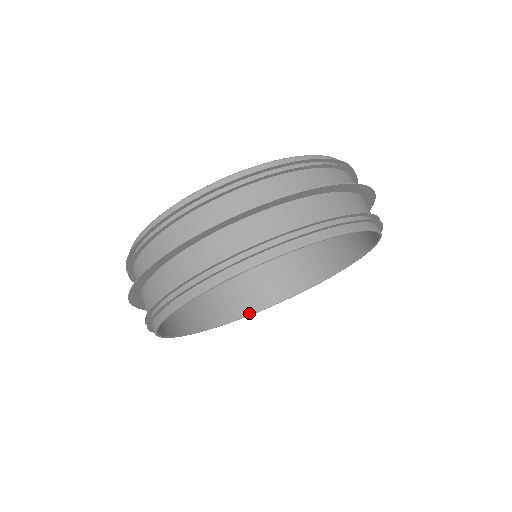
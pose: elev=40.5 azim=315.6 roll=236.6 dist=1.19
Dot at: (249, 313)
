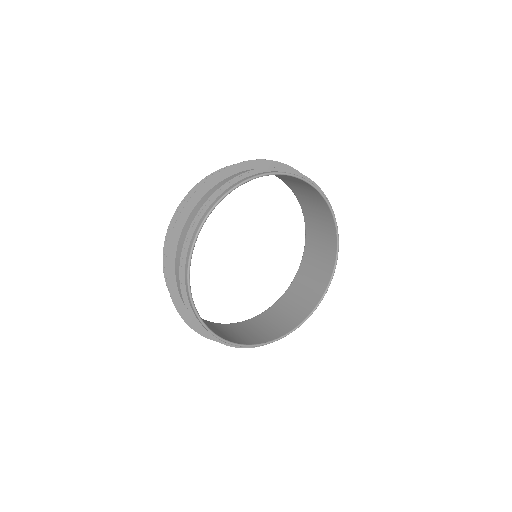
Dot at: (302, 320)
